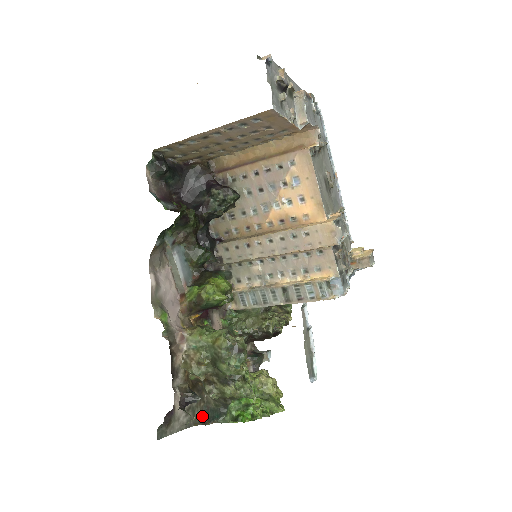
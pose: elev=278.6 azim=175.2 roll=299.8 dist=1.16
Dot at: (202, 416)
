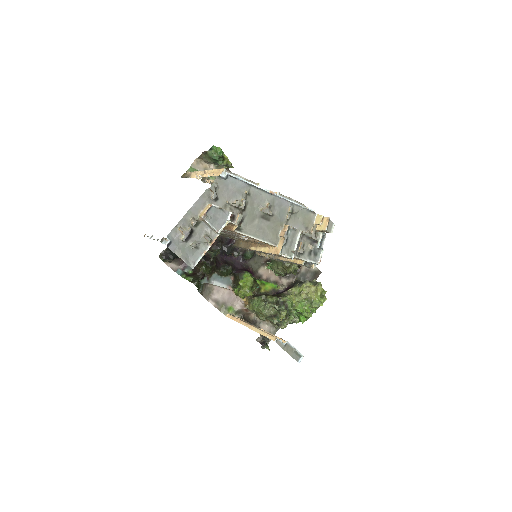
Dot at: occluded
